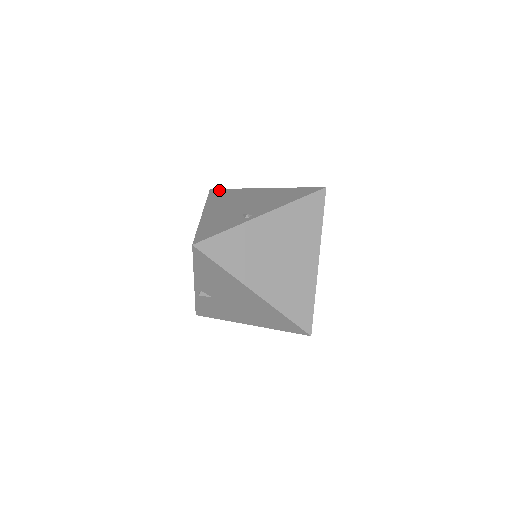
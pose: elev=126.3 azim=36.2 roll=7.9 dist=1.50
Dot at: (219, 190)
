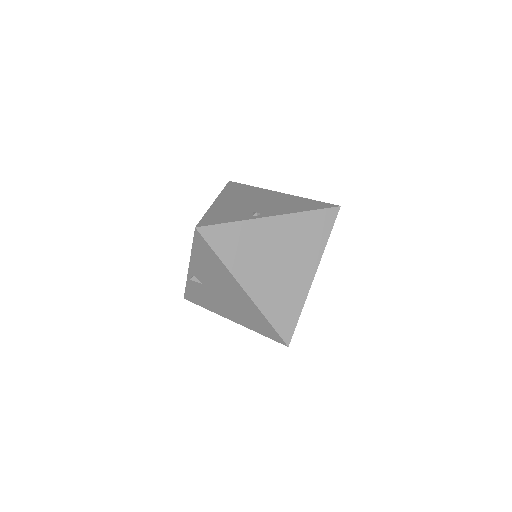
Dot at: (237, 184)
